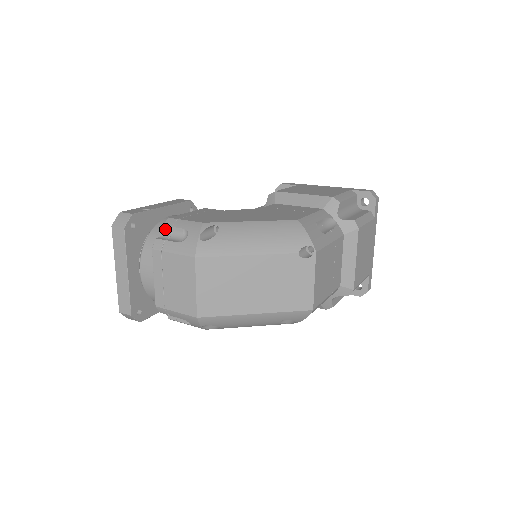
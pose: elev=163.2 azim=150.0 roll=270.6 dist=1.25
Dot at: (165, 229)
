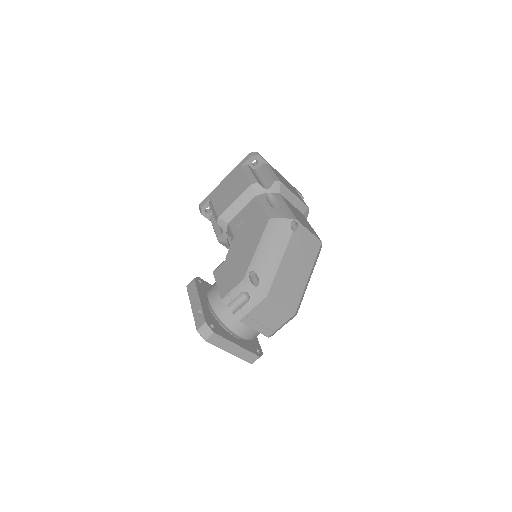
Dot at: (229, 306)
